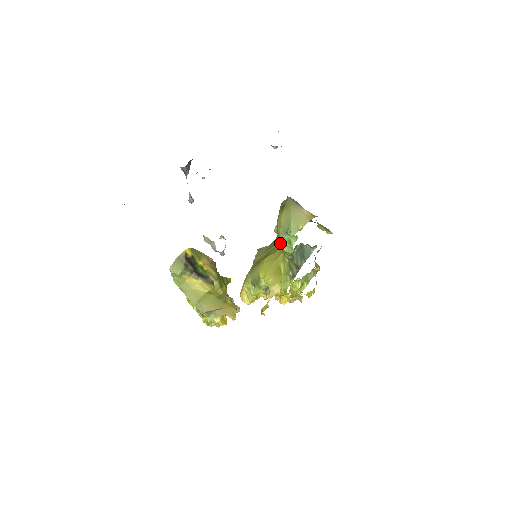
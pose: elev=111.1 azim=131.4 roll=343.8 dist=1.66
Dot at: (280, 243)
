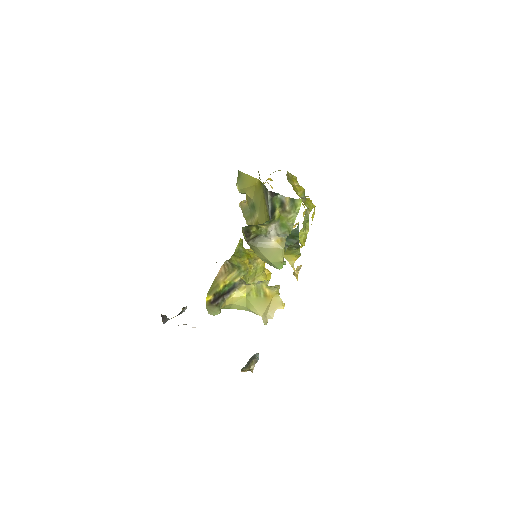
Dot at: (260, 218)
